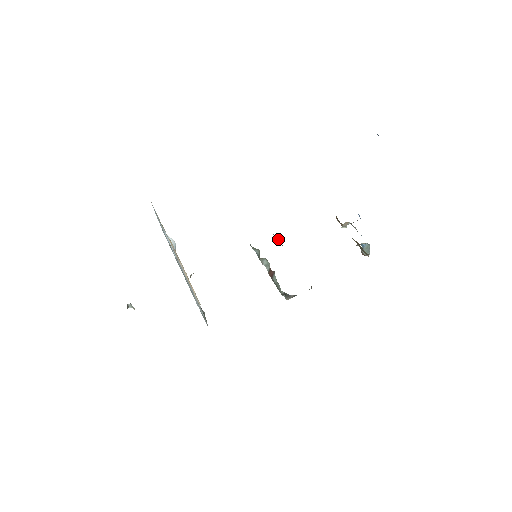
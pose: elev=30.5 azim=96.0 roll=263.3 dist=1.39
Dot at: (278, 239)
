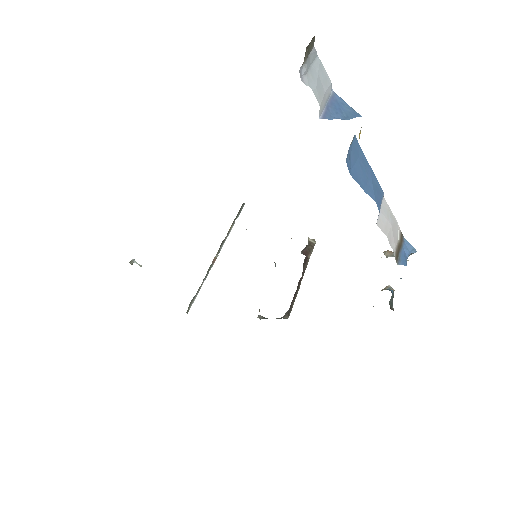
Dot at: (309, 246)
